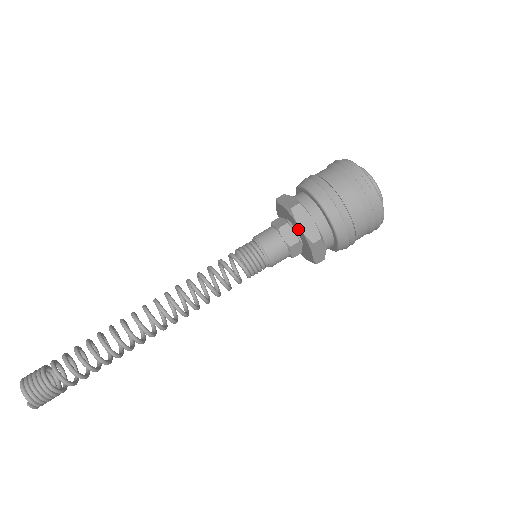
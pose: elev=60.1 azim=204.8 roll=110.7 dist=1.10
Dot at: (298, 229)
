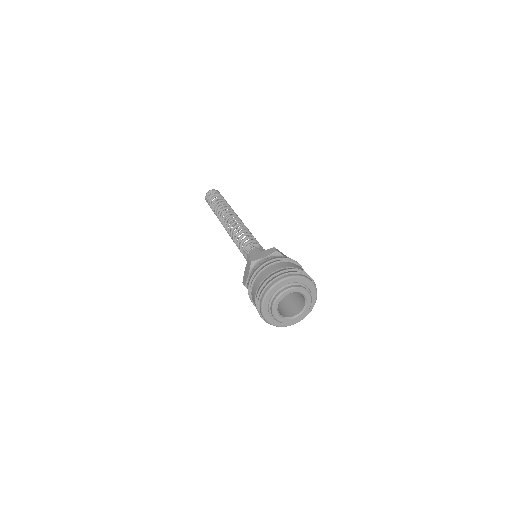
Dot at: occluded
